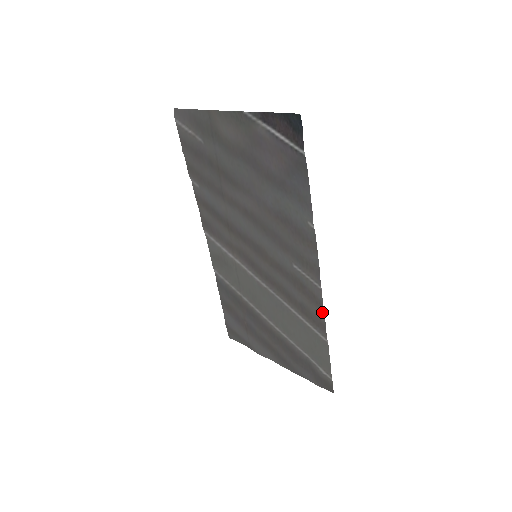
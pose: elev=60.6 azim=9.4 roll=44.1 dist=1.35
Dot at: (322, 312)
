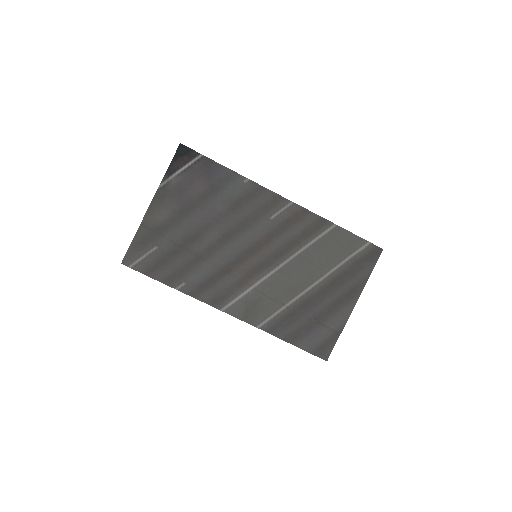
Dot at: (311, 214)
